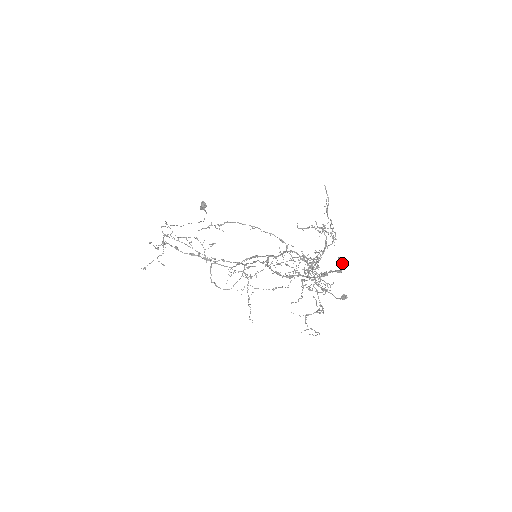
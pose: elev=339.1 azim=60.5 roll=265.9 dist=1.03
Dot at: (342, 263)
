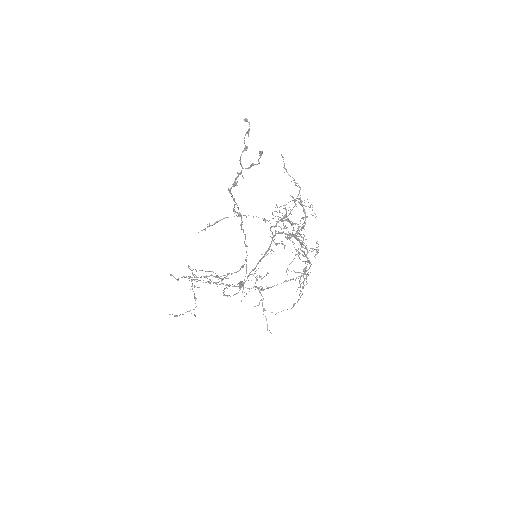
Dot at: occluded
